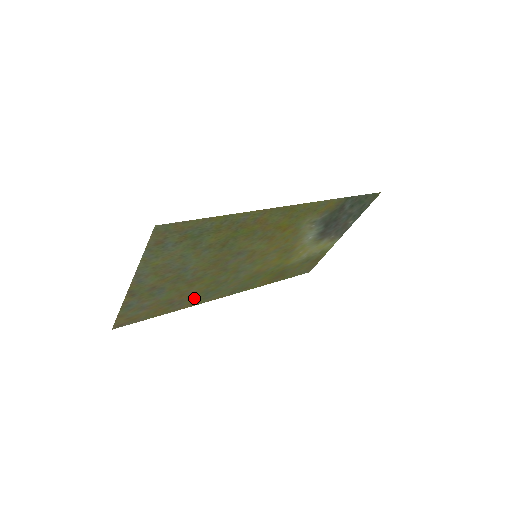
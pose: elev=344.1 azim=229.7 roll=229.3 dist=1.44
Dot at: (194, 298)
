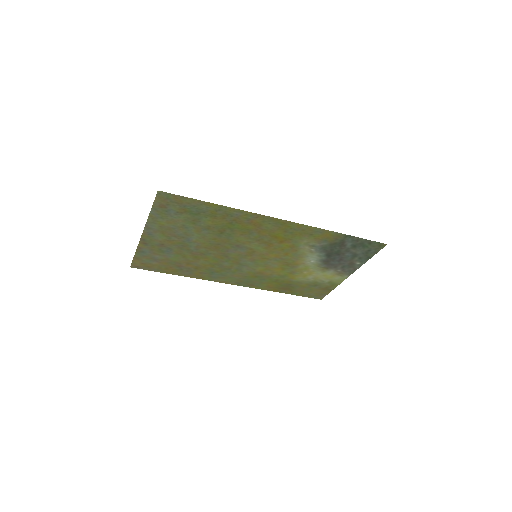
Dot at: (201, 272)
